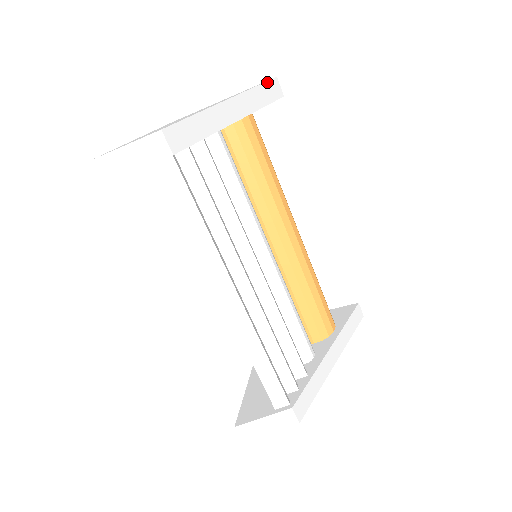
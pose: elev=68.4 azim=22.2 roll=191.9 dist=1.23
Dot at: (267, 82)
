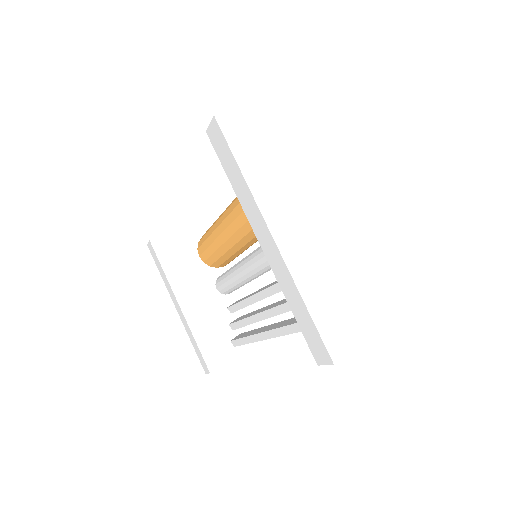
Dot at: (359, 104)
